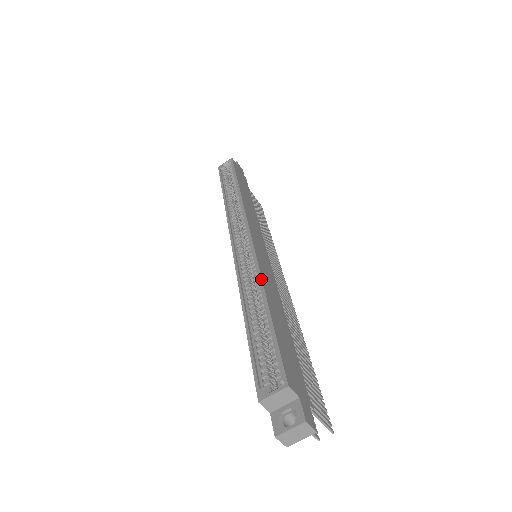
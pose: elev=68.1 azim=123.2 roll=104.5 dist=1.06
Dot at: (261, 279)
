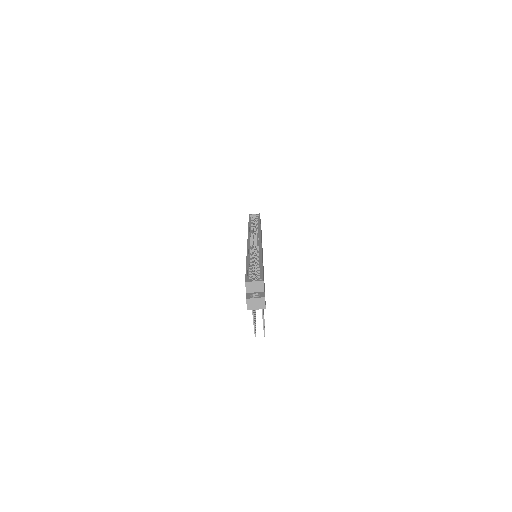
Dot at: occluded
